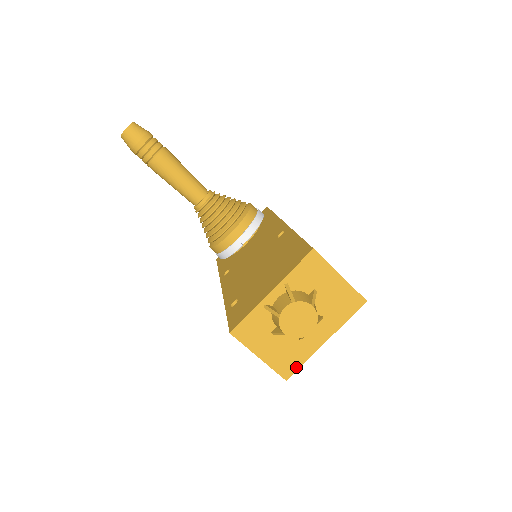
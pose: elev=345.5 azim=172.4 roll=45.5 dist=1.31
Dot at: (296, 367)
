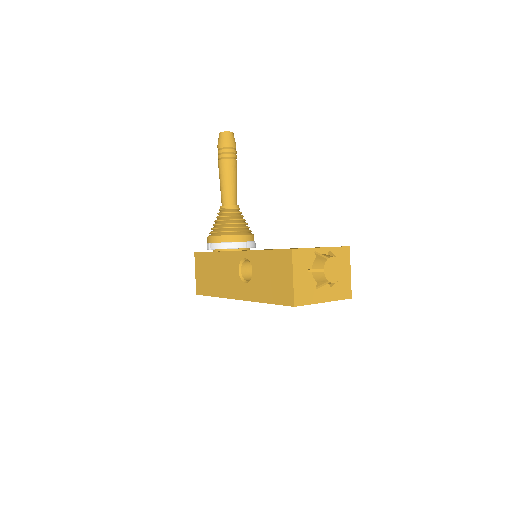
Dot at: (304, 303)
